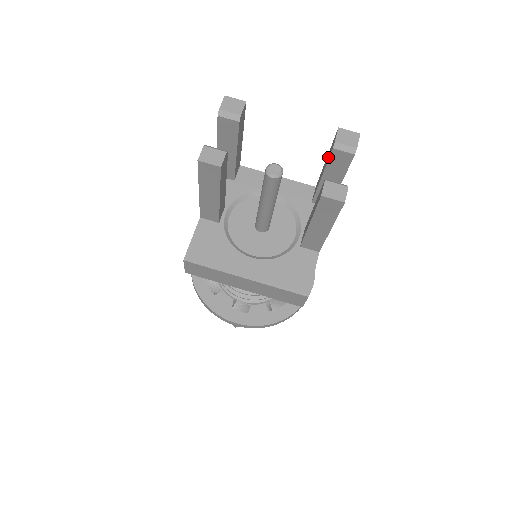
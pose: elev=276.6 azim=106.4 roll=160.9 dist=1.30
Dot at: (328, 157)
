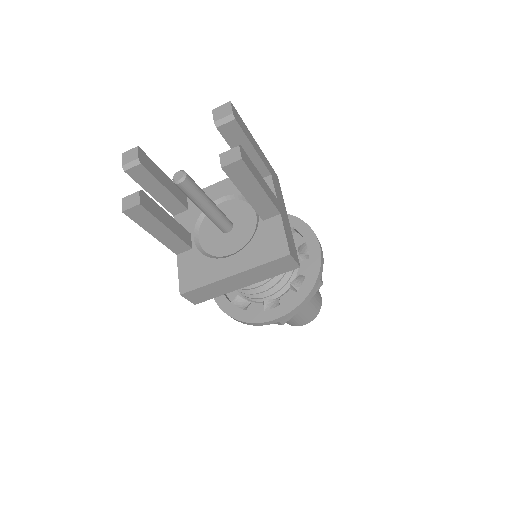
Dot at: (225, 137)
